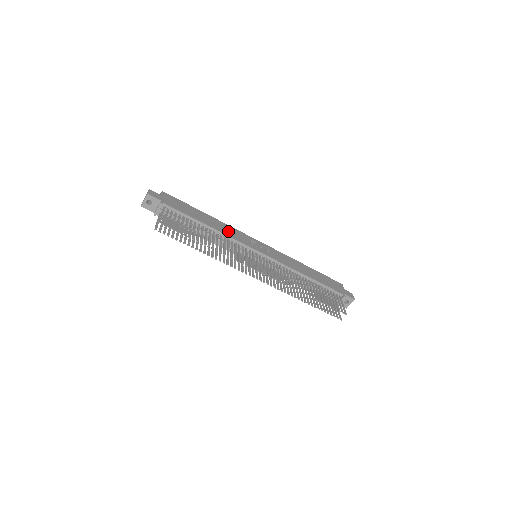
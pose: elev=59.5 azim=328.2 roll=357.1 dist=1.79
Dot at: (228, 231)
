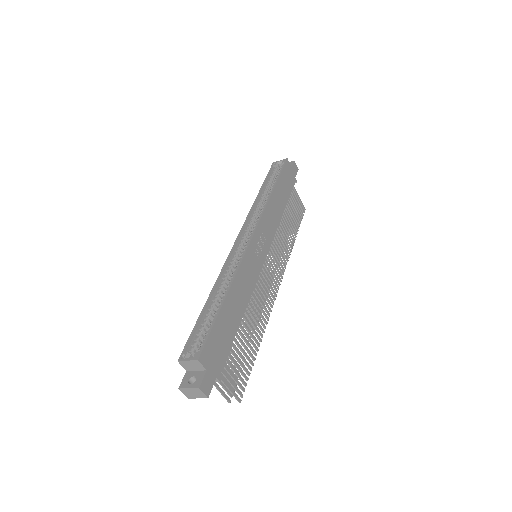
Dot at: (247, 283)
